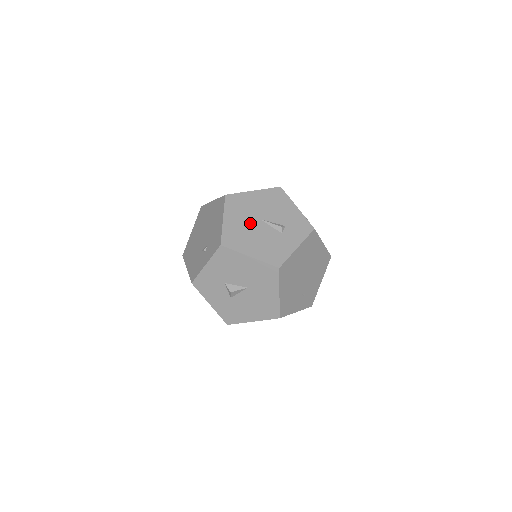
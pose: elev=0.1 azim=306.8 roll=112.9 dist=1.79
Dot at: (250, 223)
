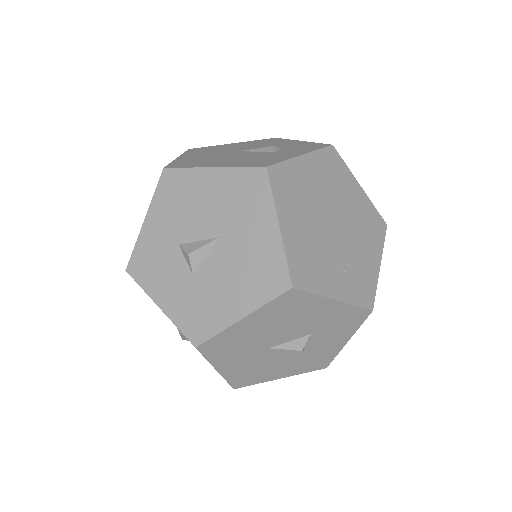
Dot at: (221, 154)
